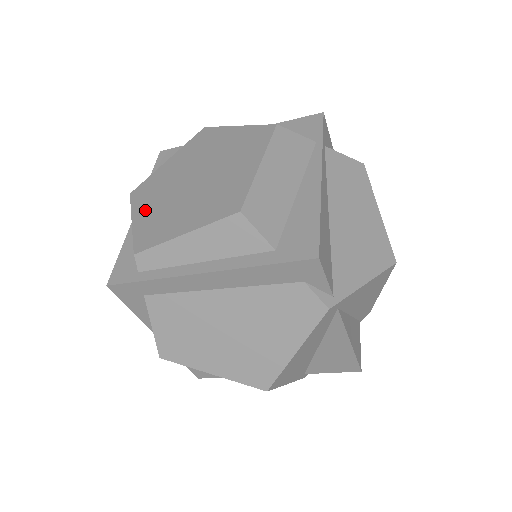
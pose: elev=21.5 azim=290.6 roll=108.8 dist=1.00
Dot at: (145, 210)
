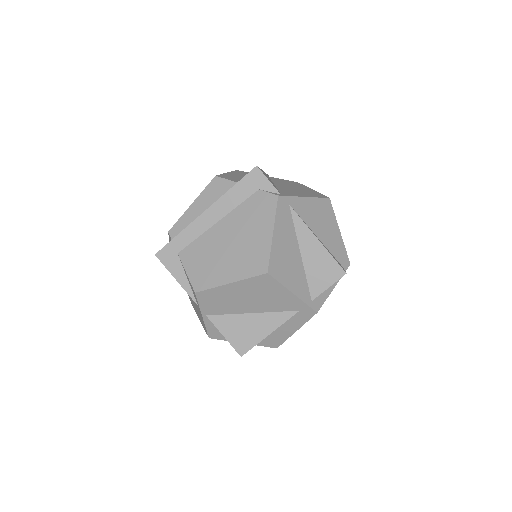
Dot at: occluded
